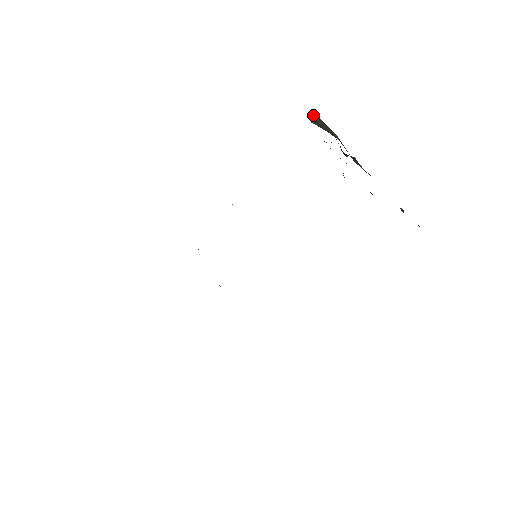
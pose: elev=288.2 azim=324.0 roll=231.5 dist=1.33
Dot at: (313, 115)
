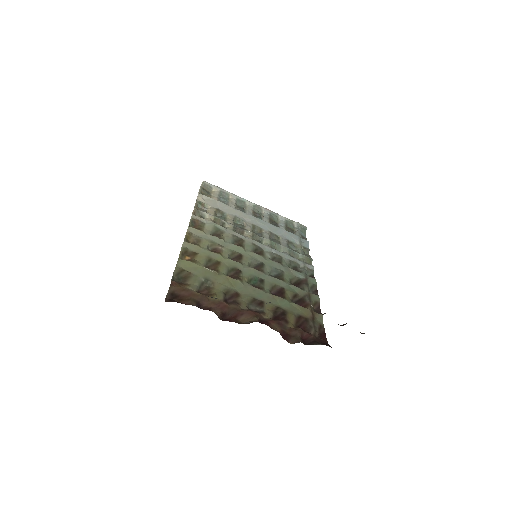
Dot at: occluded
